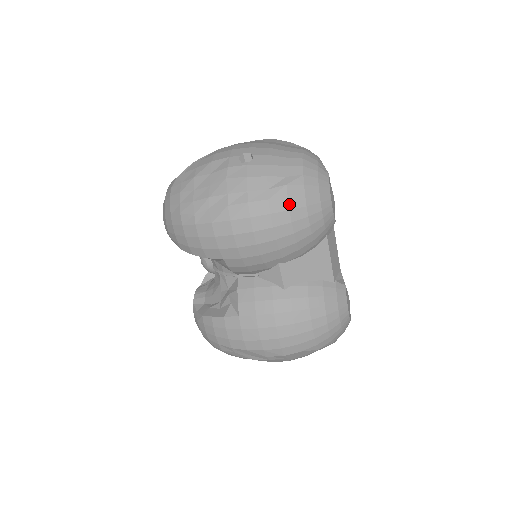
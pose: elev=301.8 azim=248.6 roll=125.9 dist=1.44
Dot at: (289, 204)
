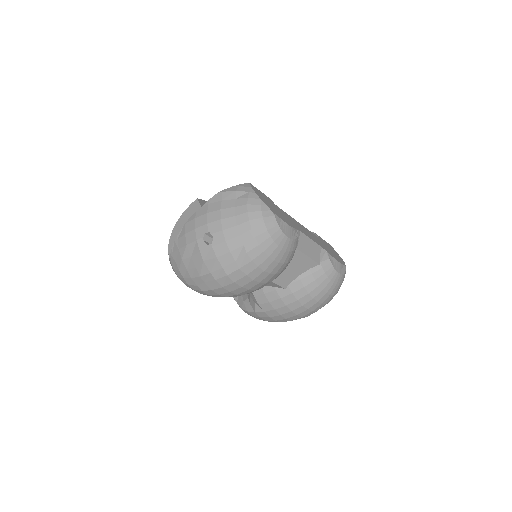
Dot at: (256, 263)
